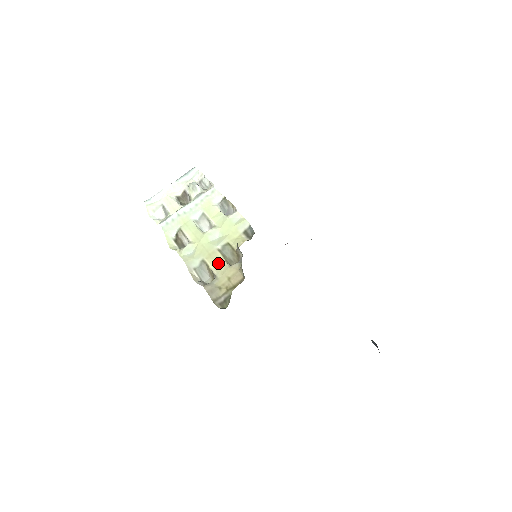
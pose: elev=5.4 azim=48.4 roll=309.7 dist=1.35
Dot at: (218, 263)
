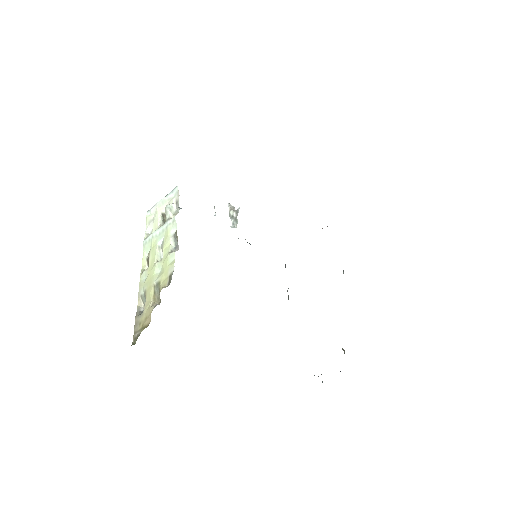
Dot at: (149, 299)
